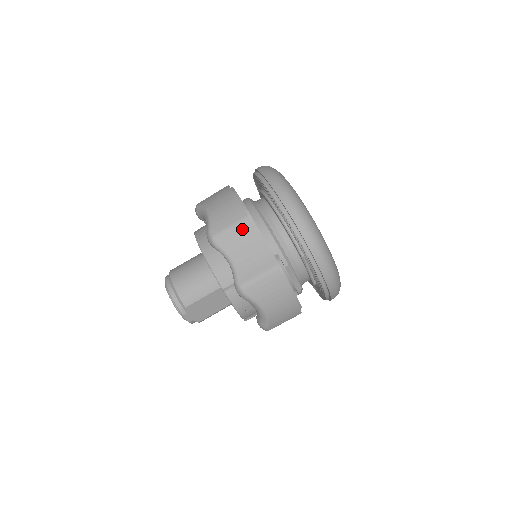
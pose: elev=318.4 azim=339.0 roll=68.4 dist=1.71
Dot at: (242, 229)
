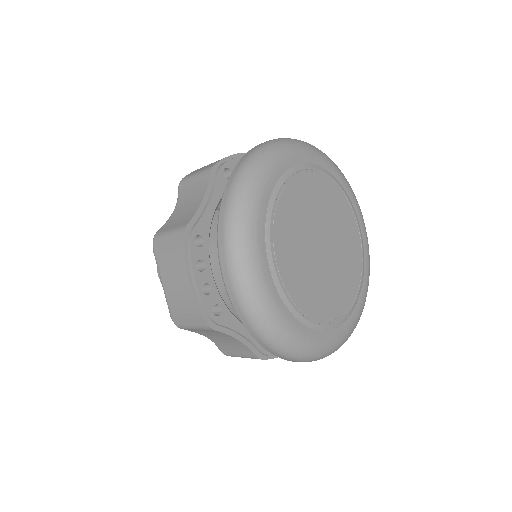
Dot at: (208, 331)
